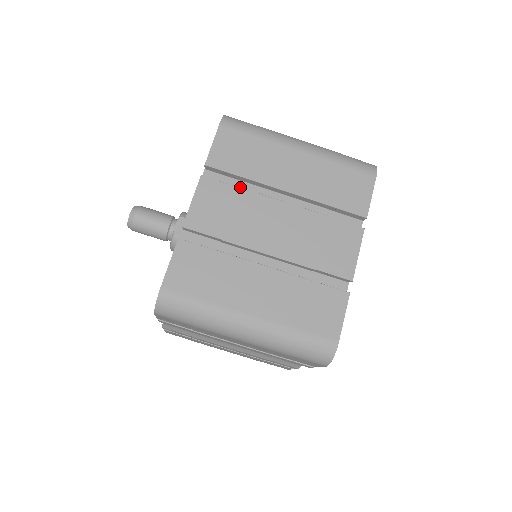
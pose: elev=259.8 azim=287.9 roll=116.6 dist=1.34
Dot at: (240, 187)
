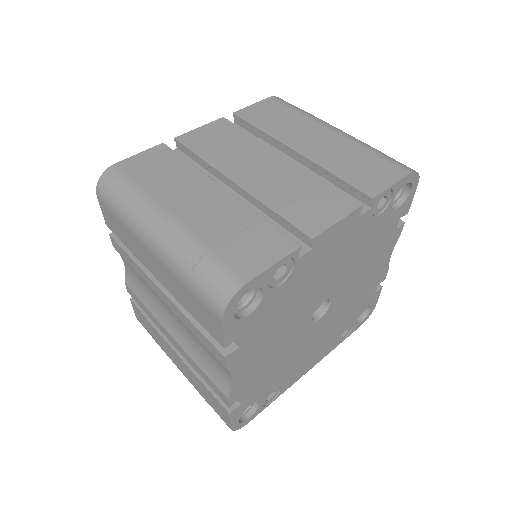
Dot at: occluded
